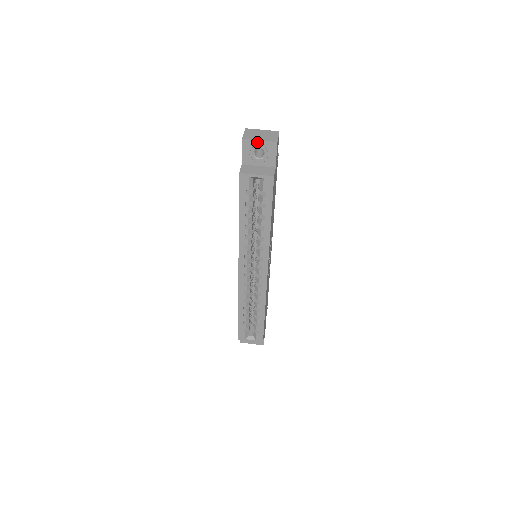
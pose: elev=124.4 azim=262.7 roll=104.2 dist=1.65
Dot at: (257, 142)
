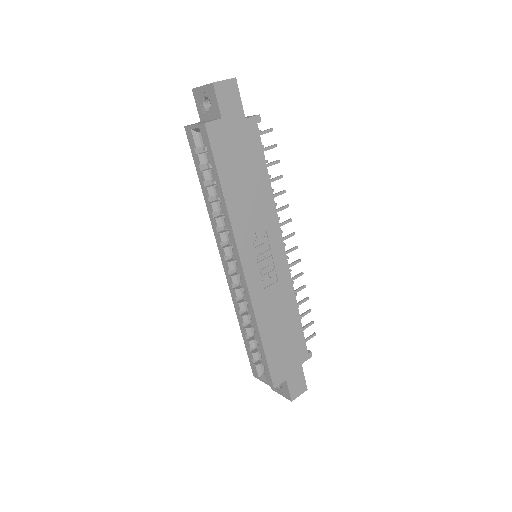
Dot at: (201, 89)
